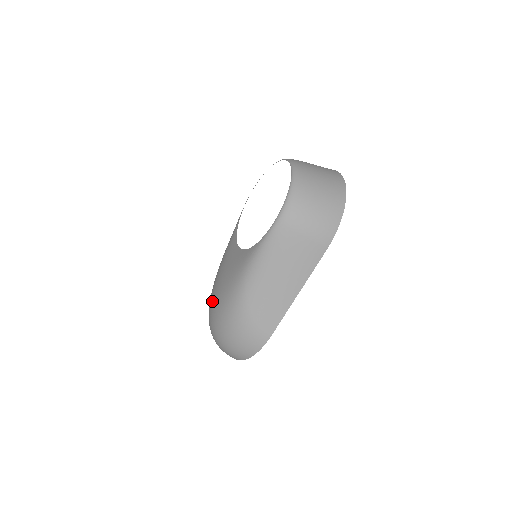
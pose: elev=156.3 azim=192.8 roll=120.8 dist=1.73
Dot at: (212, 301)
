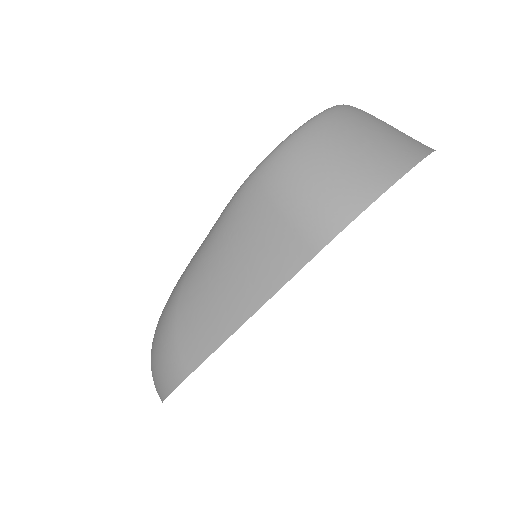
Dot at: occluded
